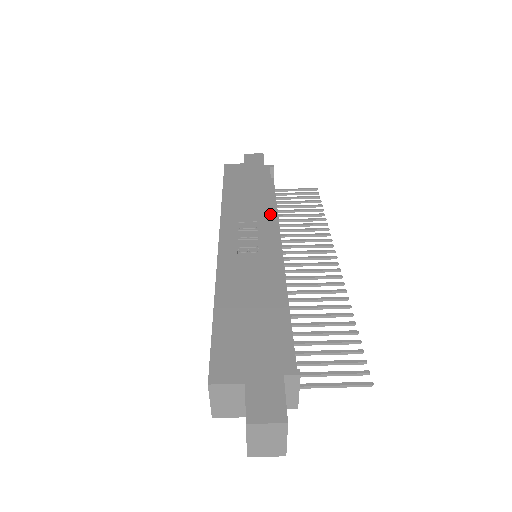
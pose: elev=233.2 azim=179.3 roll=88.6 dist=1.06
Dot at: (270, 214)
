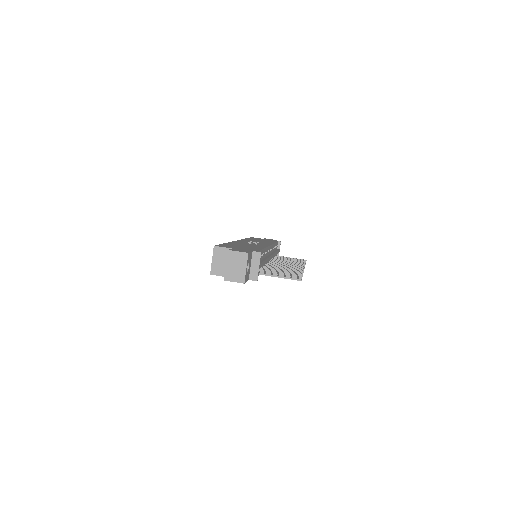
Dot at: (270, 243)
